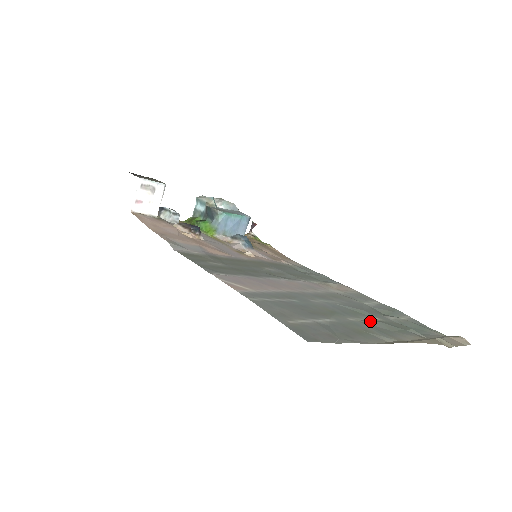
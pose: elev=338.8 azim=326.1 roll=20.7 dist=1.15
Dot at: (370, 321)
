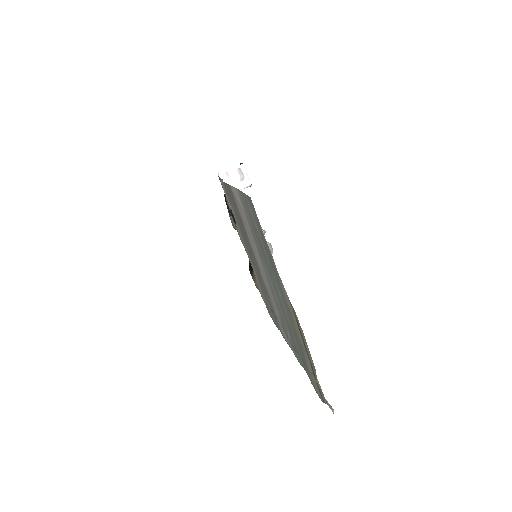
Dot at: occluded
